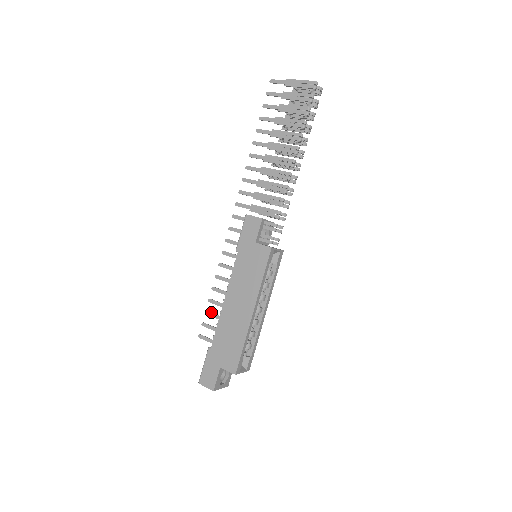
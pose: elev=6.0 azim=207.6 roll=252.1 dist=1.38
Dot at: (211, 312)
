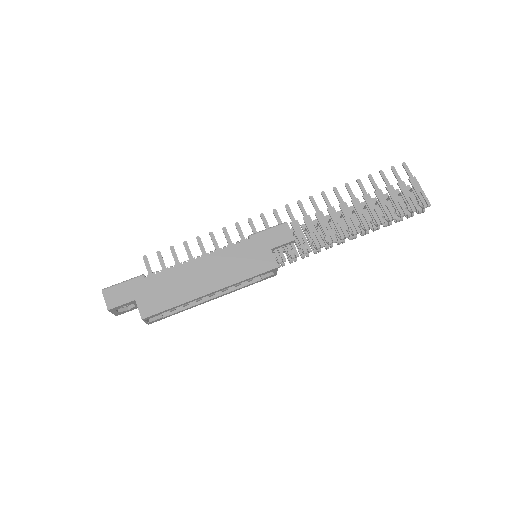
Dot at: occluded
